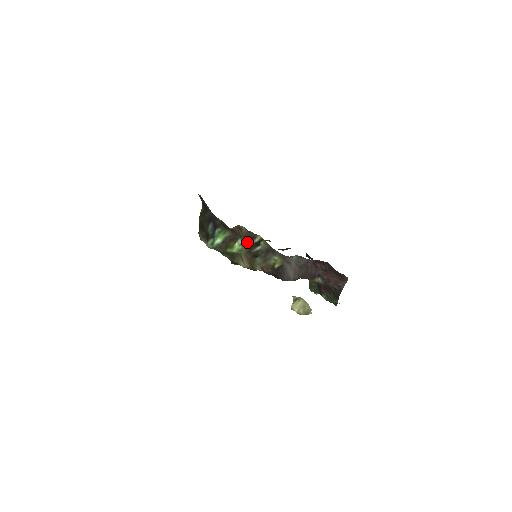
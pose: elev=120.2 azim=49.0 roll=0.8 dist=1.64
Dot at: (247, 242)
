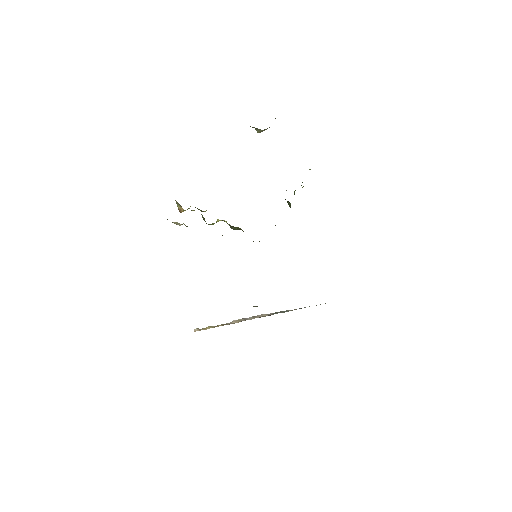
Dot at: occluded
